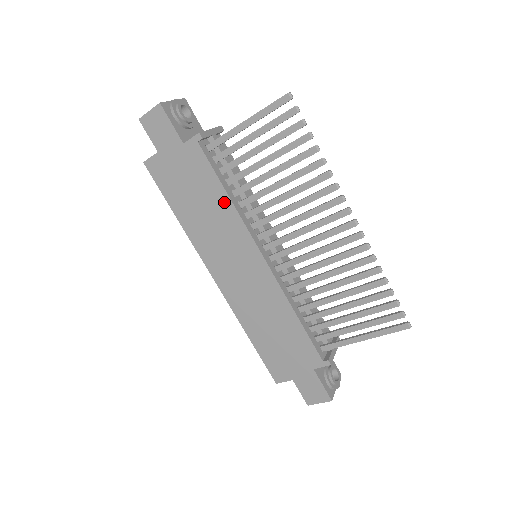
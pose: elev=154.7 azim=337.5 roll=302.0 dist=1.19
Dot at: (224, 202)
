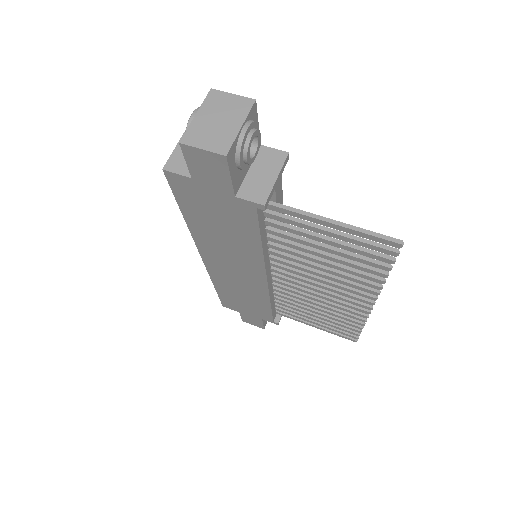
Dot at: (253, 246)
